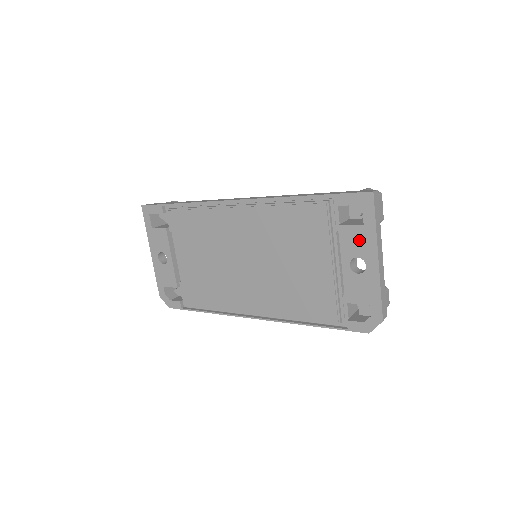
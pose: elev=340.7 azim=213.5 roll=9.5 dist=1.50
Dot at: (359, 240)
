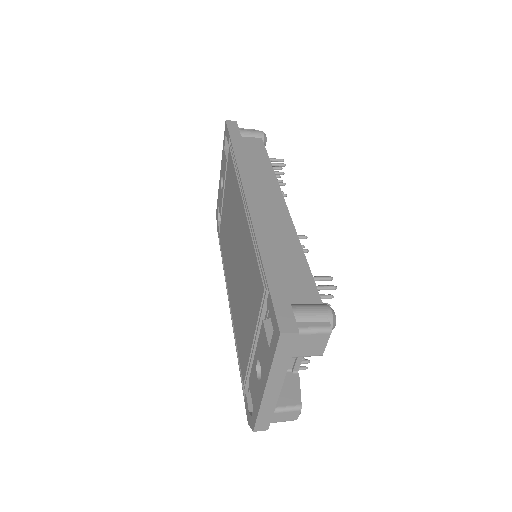
Dot at: (264, 354)
